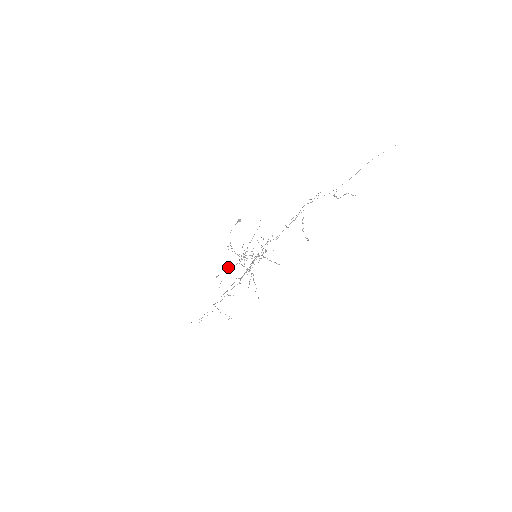
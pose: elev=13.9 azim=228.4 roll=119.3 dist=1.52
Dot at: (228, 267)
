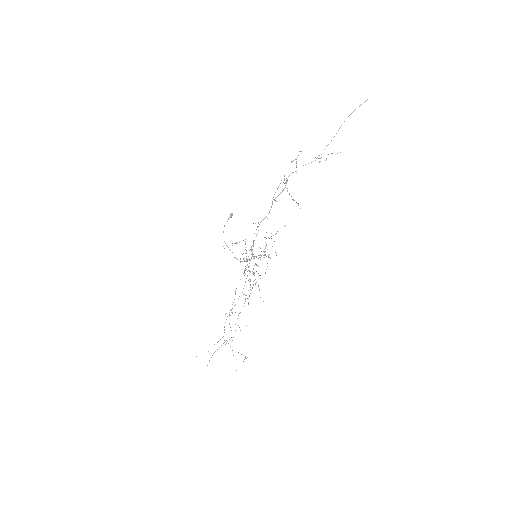
Dot at: (235, 290)
